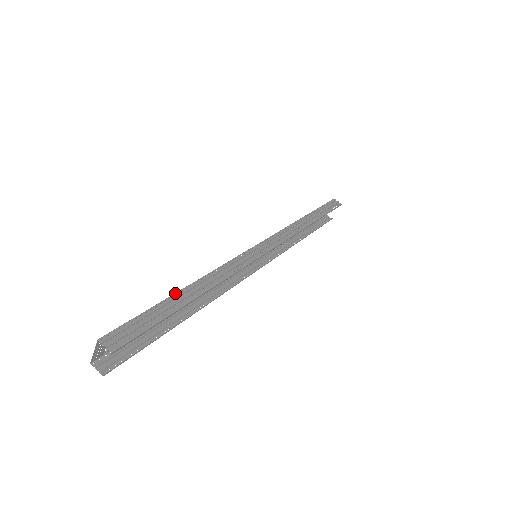
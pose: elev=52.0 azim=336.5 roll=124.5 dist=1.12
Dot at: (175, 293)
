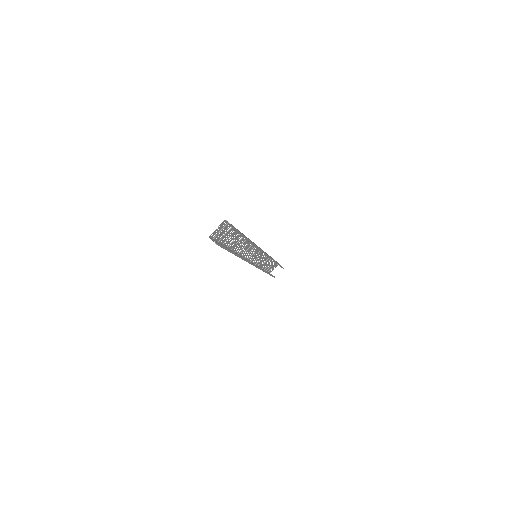
Dot at: occluded
